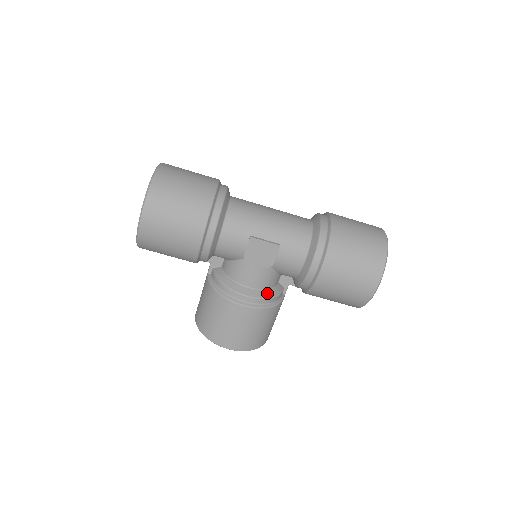
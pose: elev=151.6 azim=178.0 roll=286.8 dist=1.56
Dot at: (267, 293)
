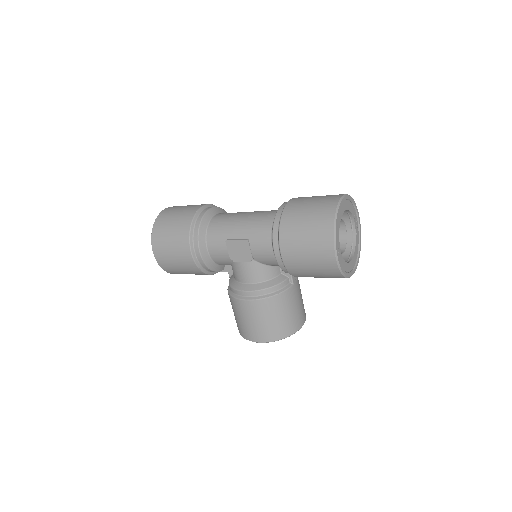
Dot at: (264, 285)
